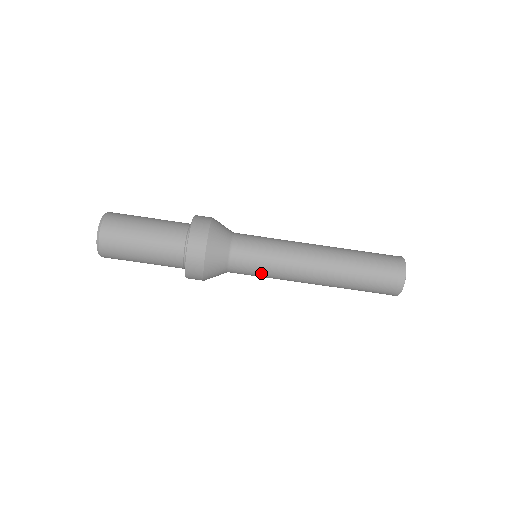
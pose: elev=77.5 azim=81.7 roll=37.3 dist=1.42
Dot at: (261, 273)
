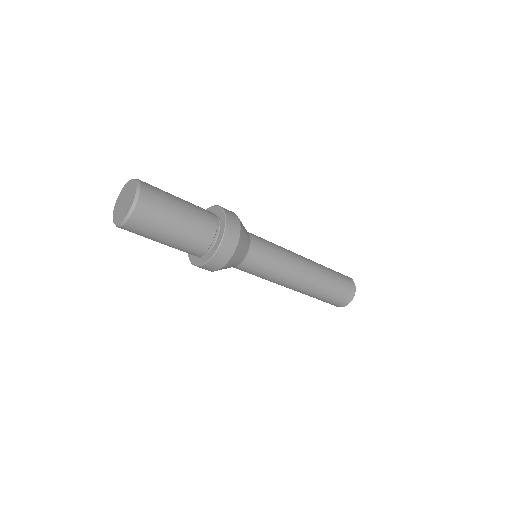
Dot at: occluded
